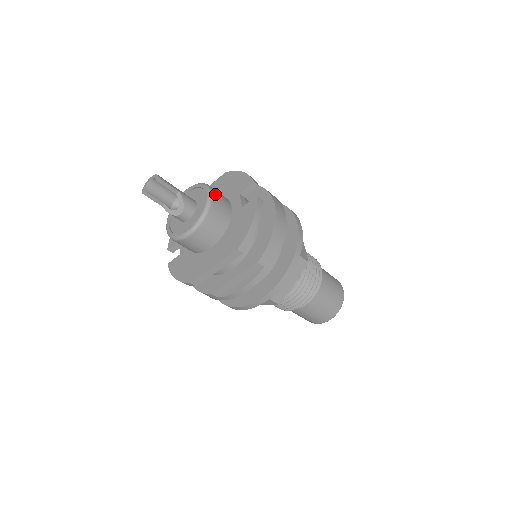
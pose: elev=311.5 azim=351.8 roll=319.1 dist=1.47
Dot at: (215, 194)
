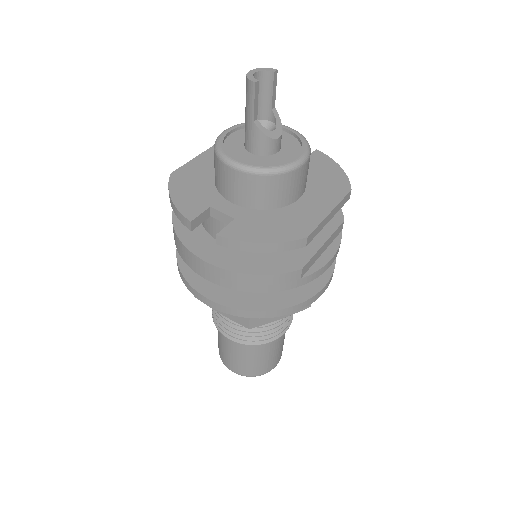
Dot at: occluded
